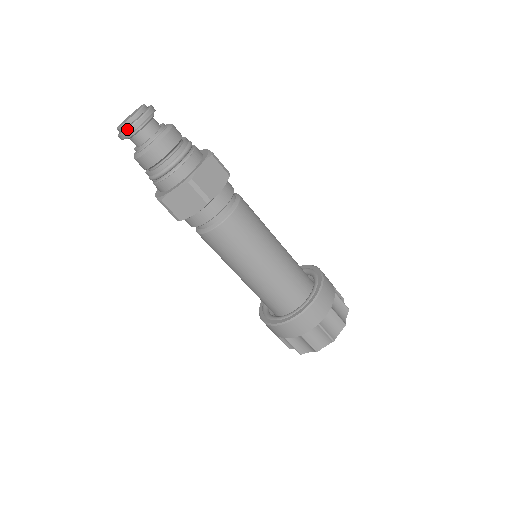
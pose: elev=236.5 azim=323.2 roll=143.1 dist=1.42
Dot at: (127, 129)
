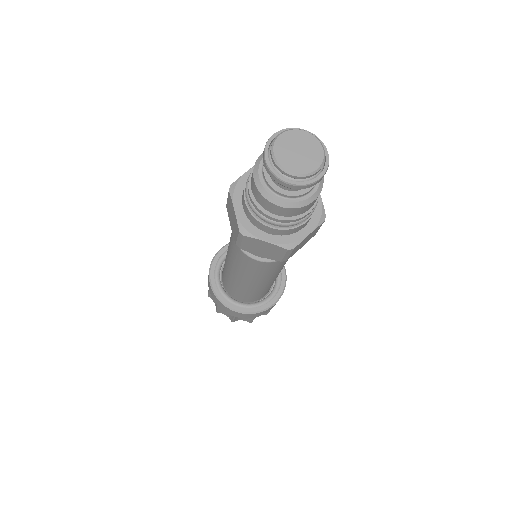
Dot at: (289, 183)
